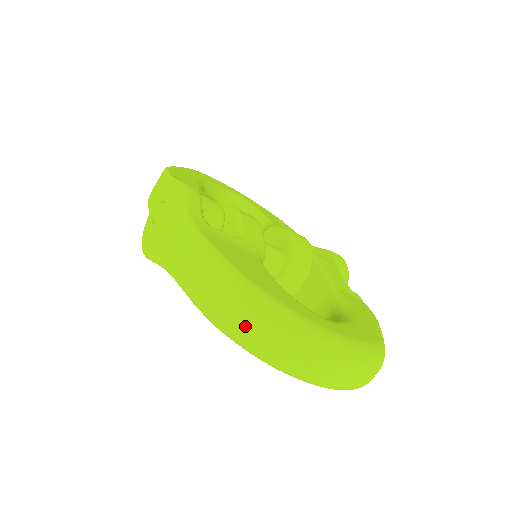
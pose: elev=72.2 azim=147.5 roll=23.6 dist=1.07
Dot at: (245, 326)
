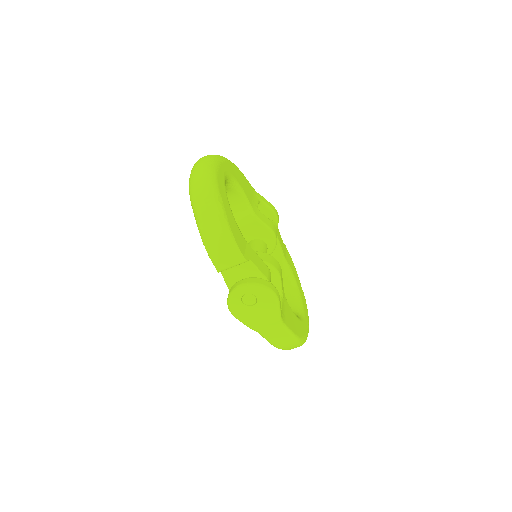
Dot at: occluded
